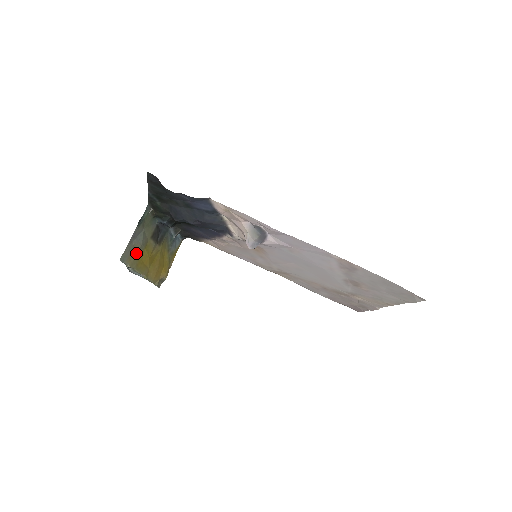
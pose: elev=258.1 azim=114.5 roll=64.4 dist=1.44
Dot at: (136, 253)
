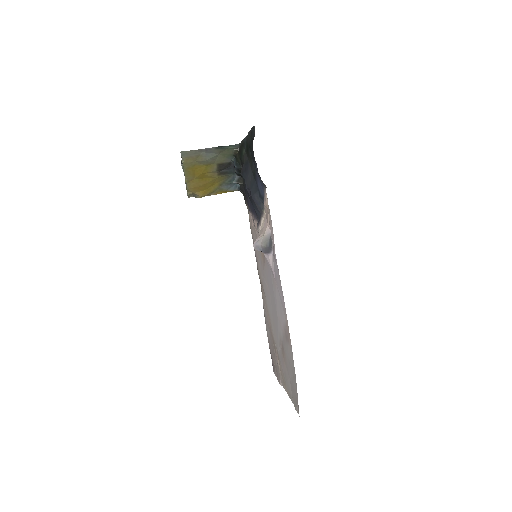
Dot at: (197, 161)
